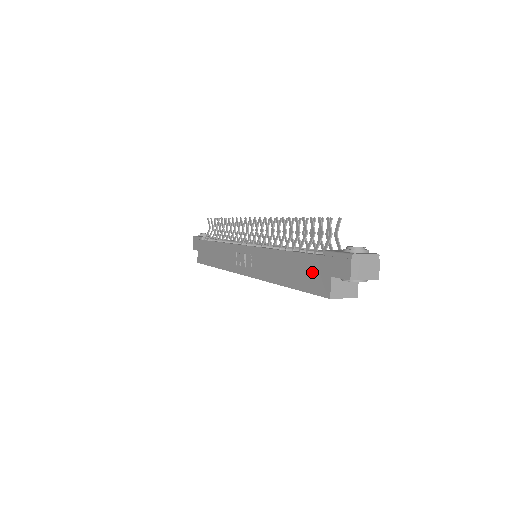
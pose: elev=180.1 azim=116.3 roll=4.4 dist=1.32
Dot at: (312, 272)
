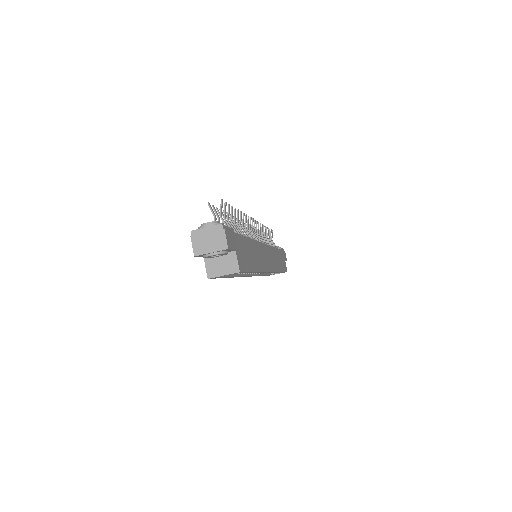
Dot at: occluded
